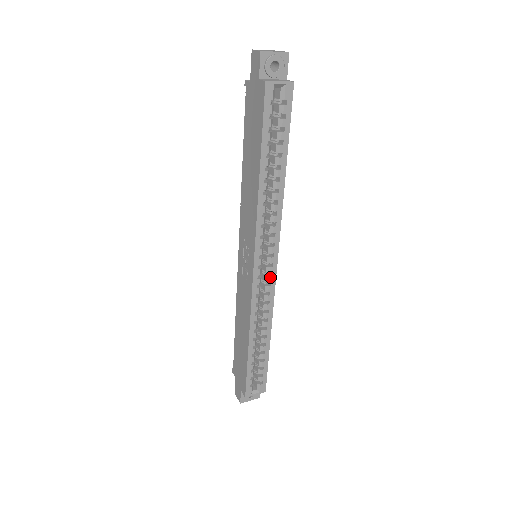
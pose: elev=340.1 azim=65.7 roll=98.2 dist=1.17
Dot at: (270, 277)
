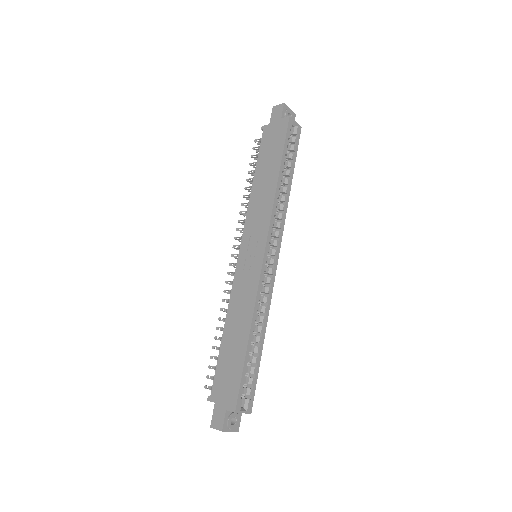
Dot at: (273, 269)
